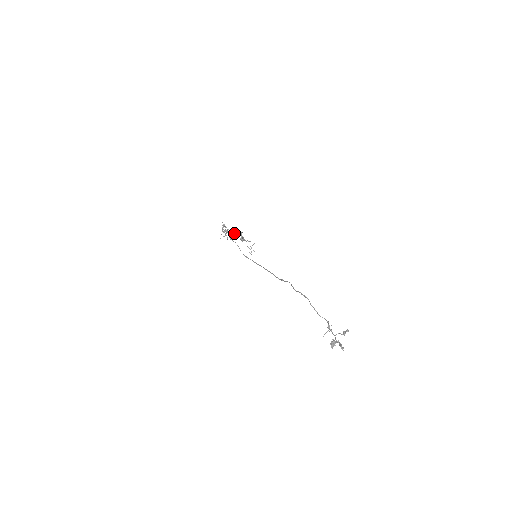
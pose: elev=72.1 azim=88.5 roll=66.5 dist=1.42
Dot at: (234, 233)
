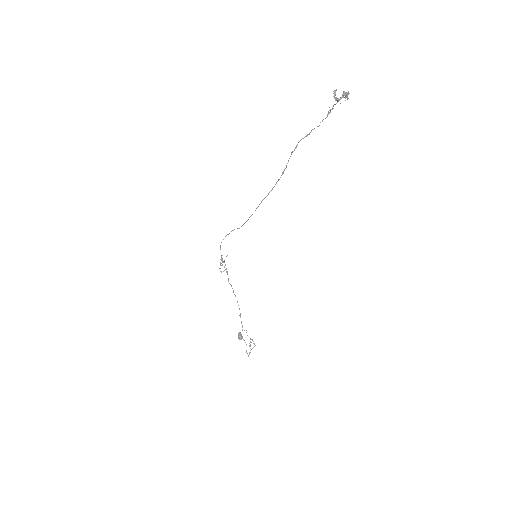
Dot at: occluded
